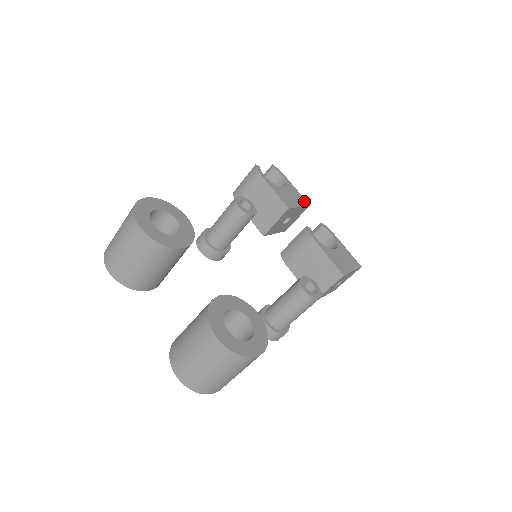
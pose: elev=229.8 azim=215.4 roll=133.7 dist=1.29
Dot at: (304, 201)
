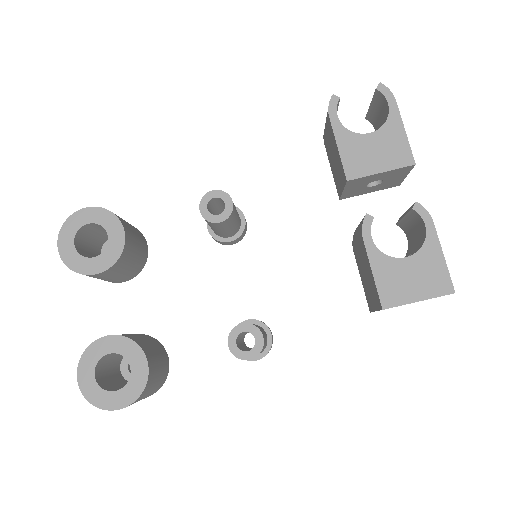
Dot at: (405, 157)
